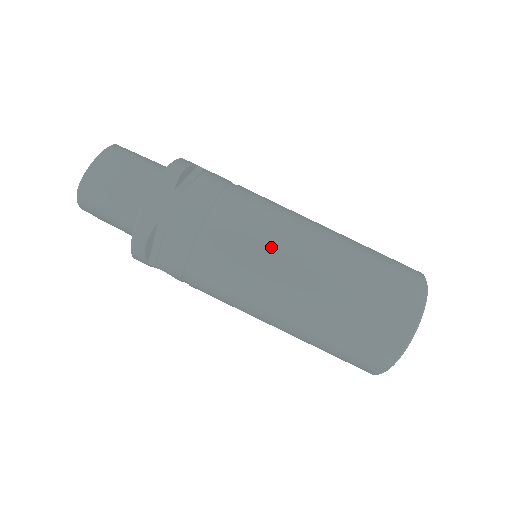
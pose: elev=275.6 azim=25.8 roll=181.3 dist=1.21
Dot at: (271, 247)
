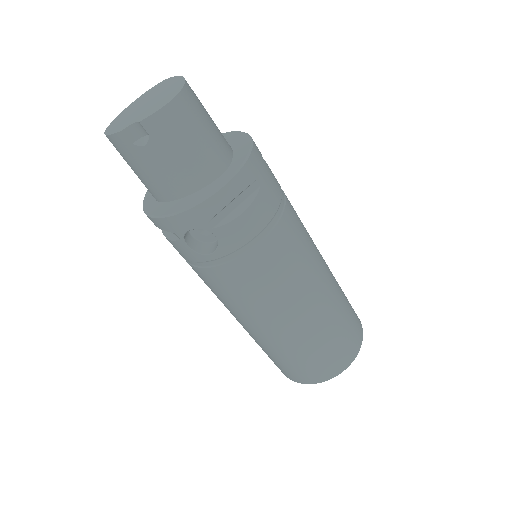
Dot at: (312, 243)
